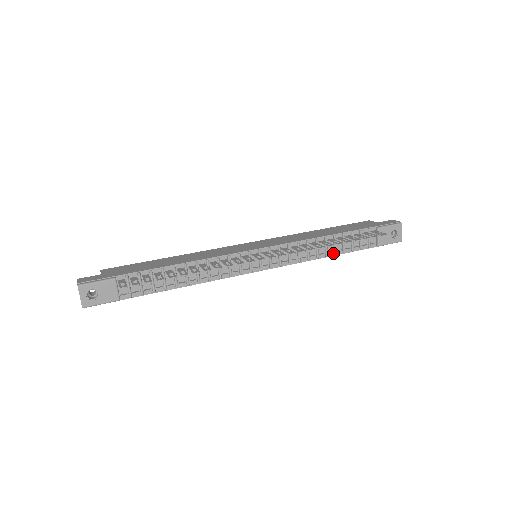
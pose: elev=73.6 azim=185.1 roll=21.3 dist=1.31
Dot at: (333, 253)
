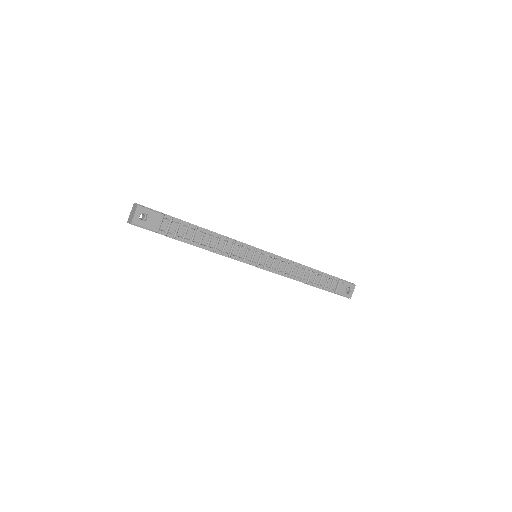
Dot at: (306, 282)
